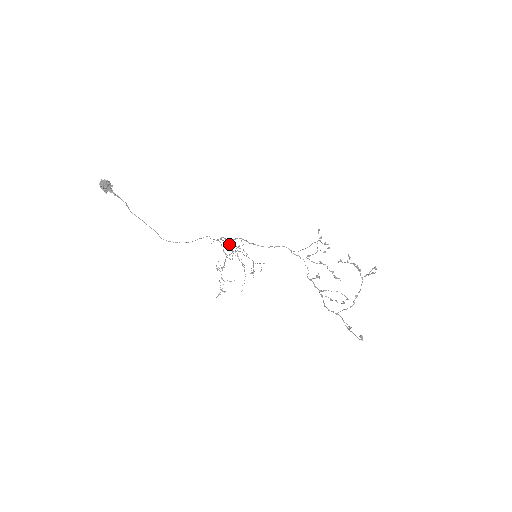
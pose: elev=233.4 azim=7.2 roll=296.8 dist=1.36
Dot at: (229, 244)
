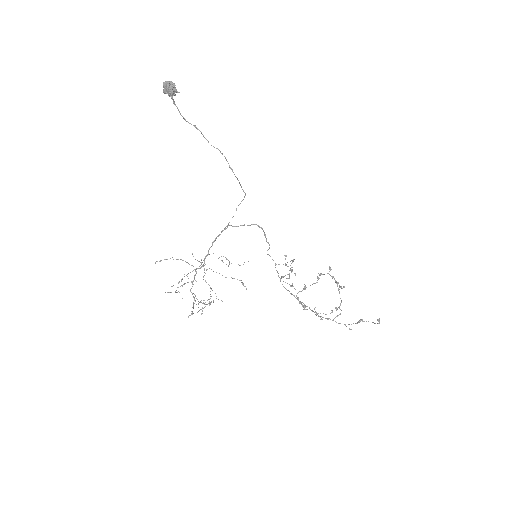
Dot at: occluded
